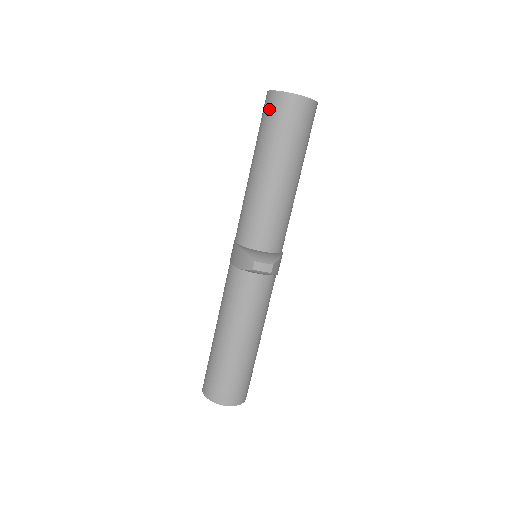
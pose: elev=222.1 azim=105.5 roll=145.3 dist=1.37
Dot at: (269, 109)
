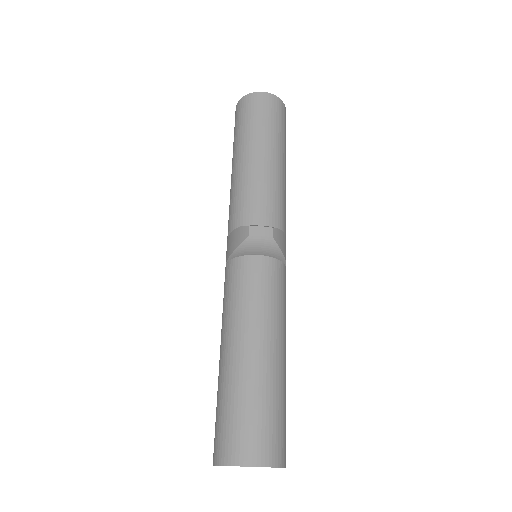
Dot at: (239, 113)
